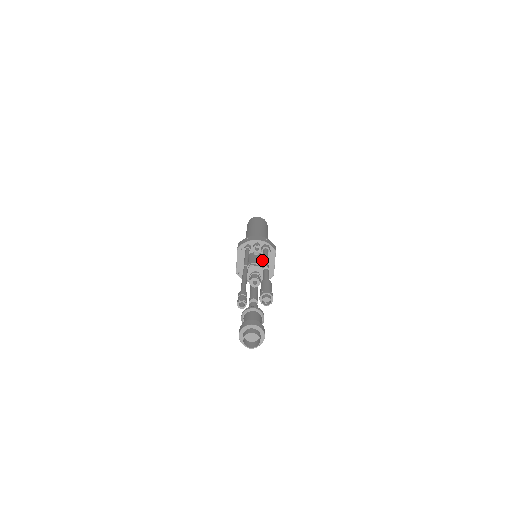
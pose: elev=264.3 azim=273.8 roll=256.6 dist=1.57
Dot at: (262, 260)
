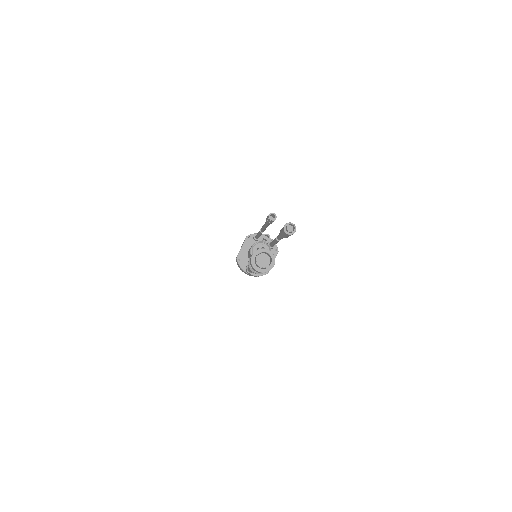
Dot at: occluded
